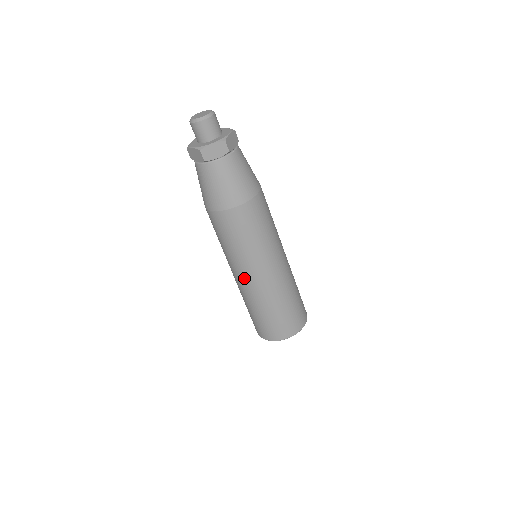
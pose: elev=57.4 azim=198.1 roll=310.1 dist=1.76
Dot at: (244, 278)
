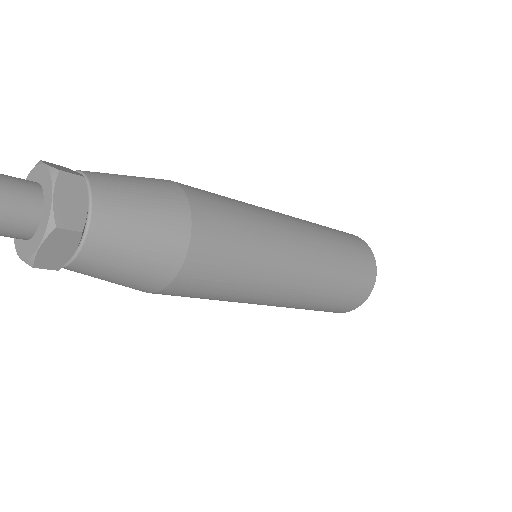
Dot at: occluded
